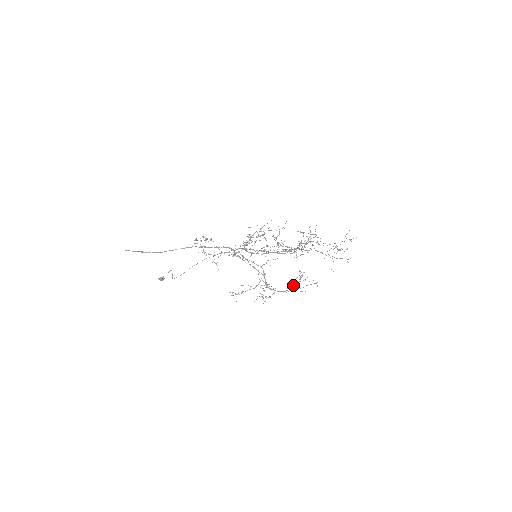
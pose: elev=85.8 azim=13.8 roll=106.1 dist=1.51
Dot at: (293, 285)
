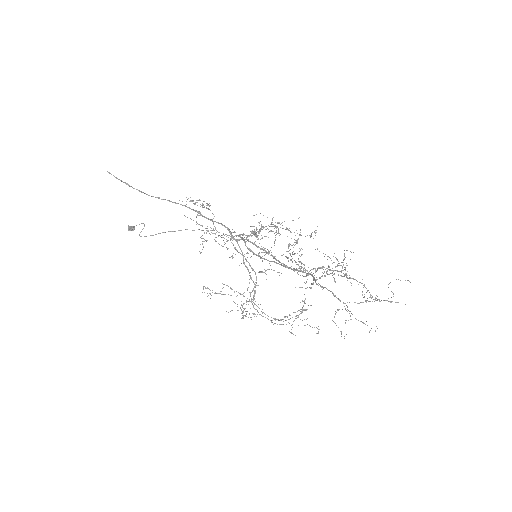
Dot at: occluded
